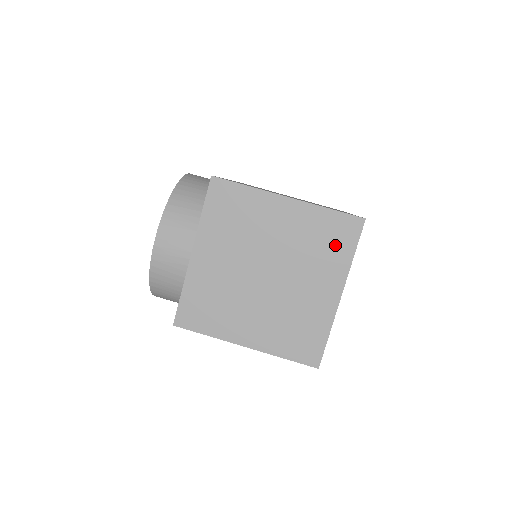
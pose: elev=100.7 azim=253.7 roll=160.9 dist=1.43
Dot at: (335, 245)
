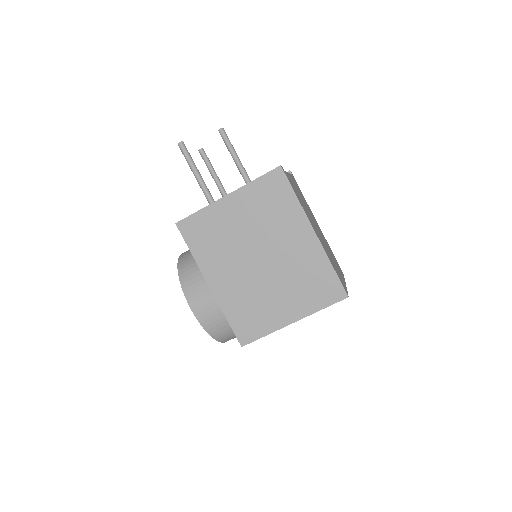
Dot at: occluded
